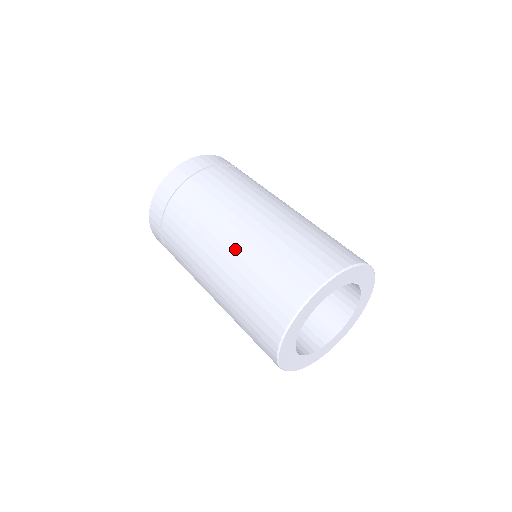
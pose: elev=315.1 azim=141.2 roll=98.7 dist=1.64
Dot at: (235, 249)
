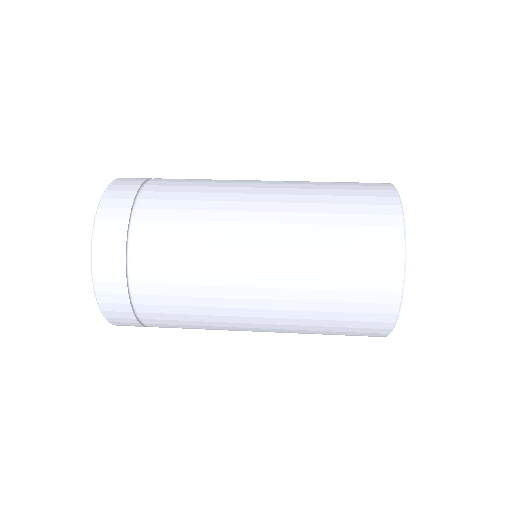
Dot at: (281, 181)
